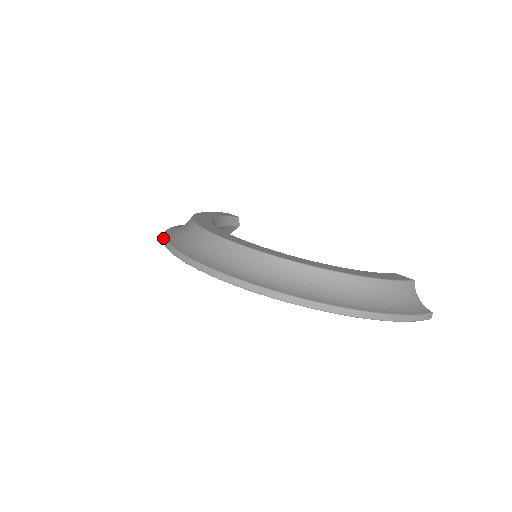
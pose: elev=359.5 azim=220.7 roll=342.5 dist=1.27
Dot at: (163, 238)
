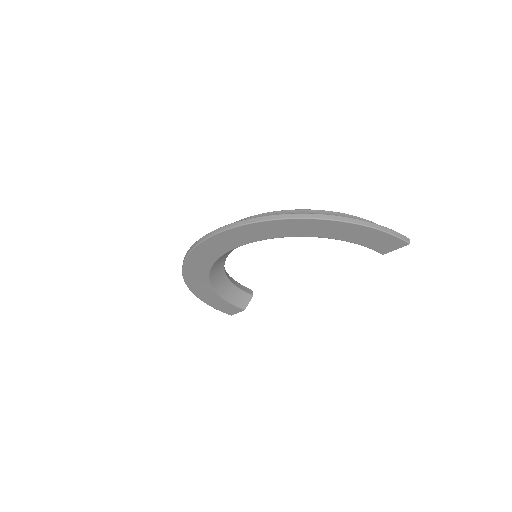
Dot at: occluded
